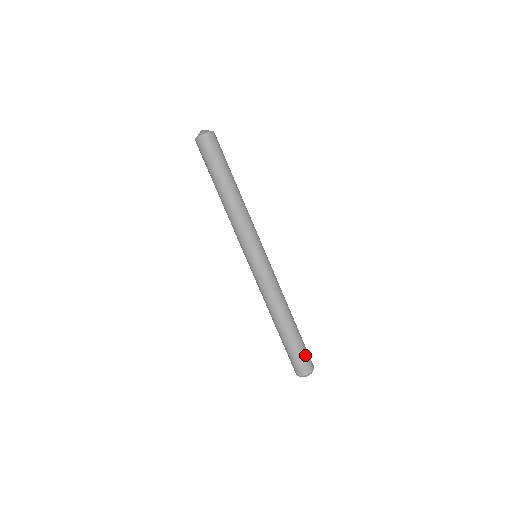
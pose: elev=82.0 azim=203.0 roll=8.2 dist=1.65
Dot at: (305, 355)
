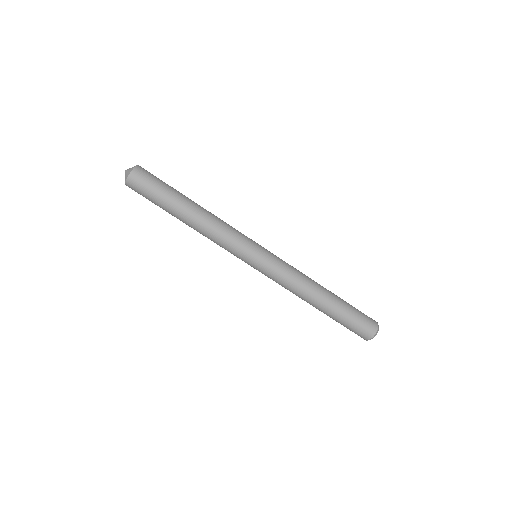
Dot at: (359, 324)
